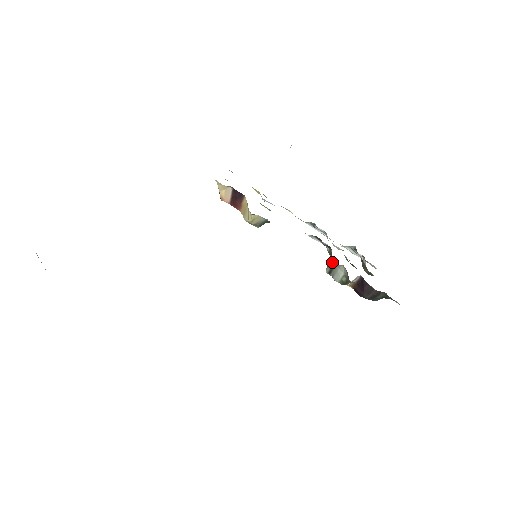
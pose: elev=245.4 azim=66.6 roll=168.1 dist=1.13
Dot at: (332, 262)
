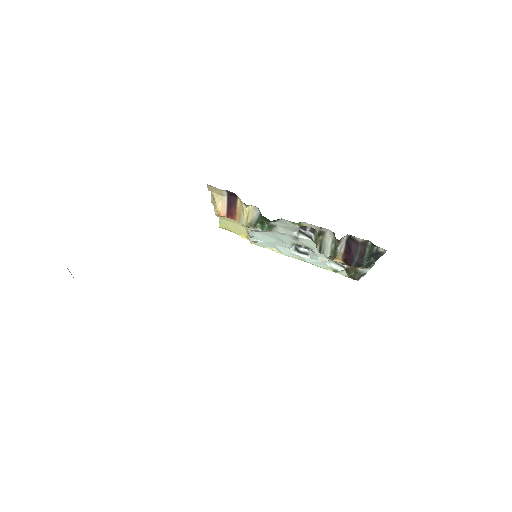
Dot at: (319, 237)
